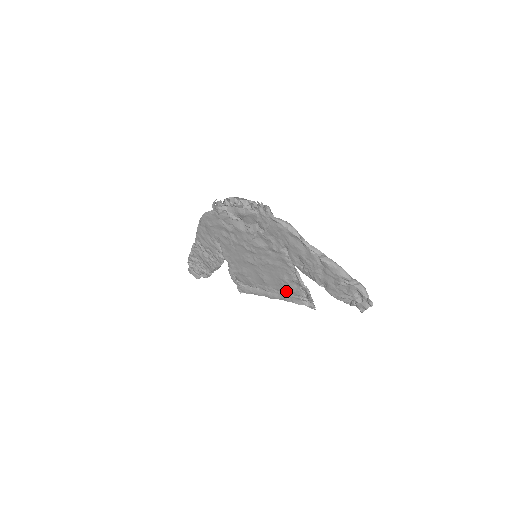
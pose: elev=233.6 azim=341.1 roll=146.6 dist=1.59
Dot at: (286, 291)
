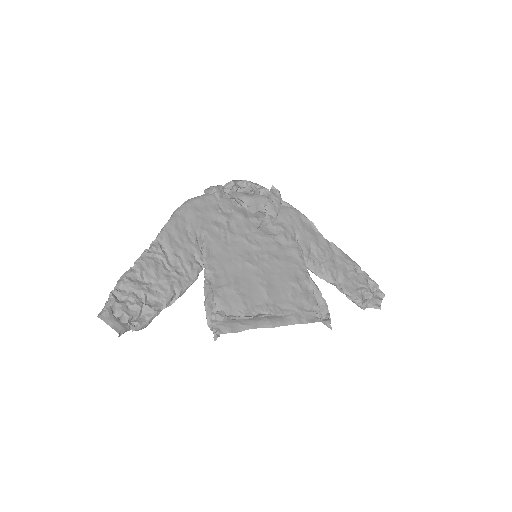
Dot at: (296, 304)
